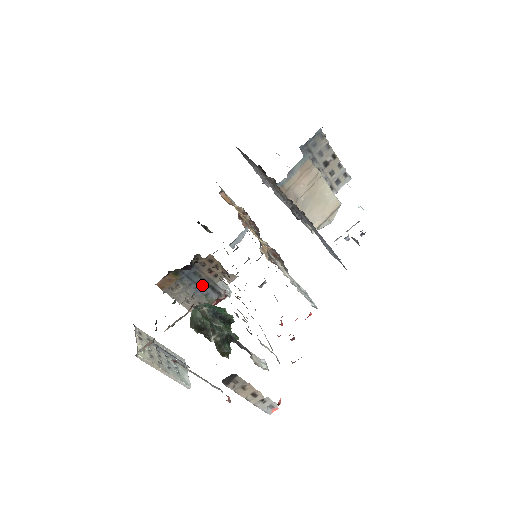
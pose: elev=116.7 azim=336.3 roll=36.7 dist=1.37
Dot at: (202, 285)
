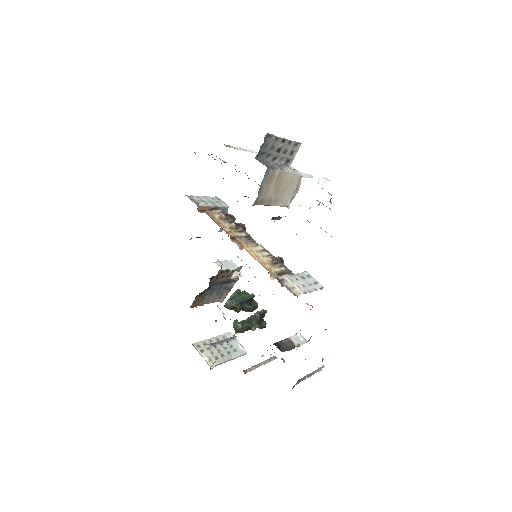
Dot at: occluded
